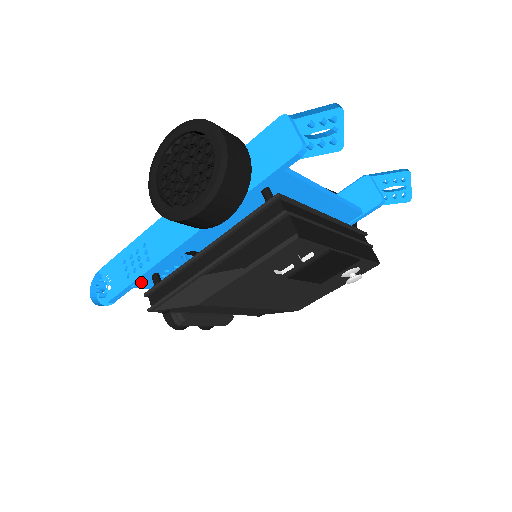
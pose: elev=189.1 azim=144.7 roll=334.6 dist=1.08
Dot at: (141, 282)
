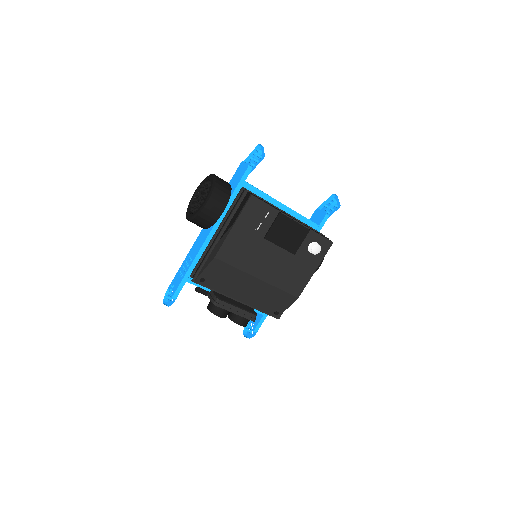
Dot at: (189, 278)
